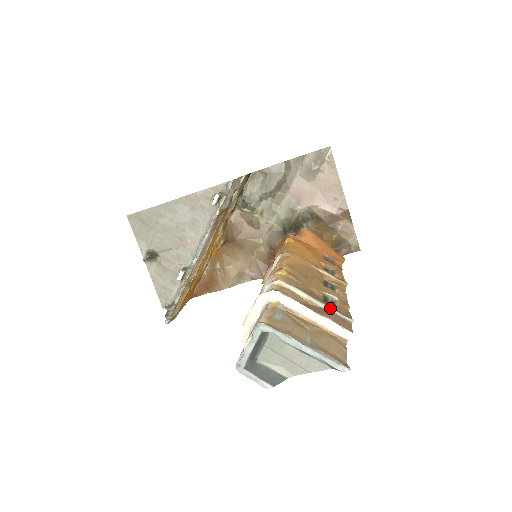
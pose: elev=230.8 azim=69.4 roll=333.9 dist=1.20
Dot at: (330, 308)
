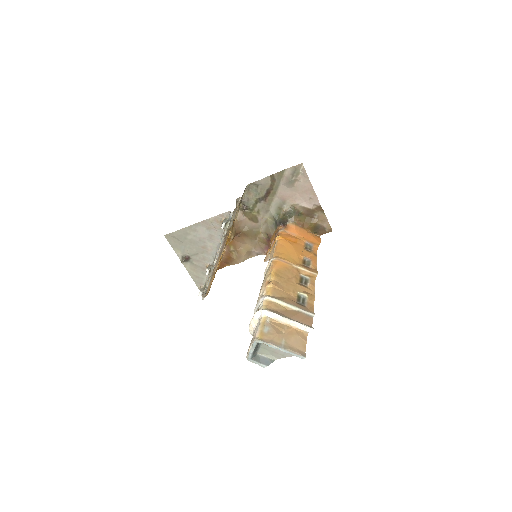
Dot at: (300, 309)
